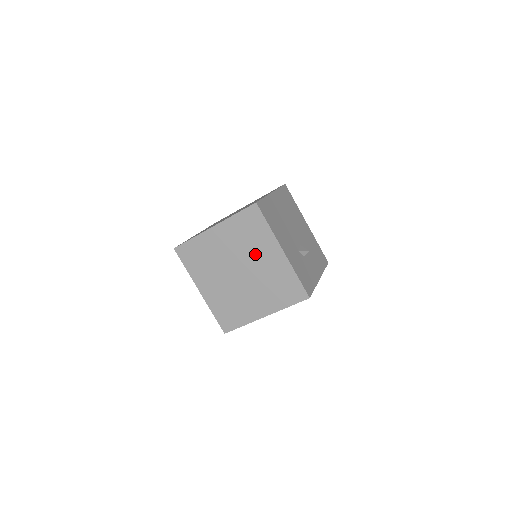
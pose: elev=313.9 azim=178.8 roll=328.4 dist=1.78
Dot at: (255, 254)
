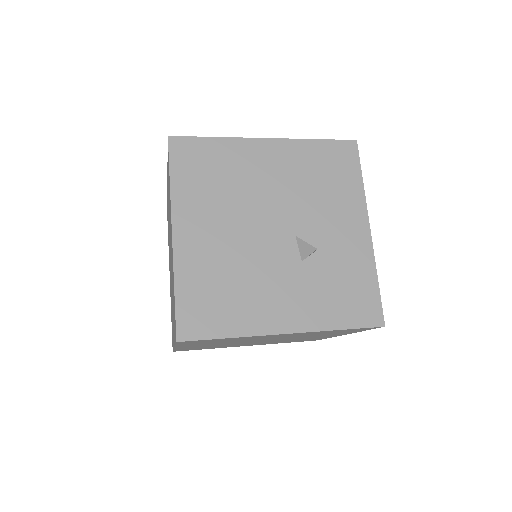
Dot at: (256, 339)
